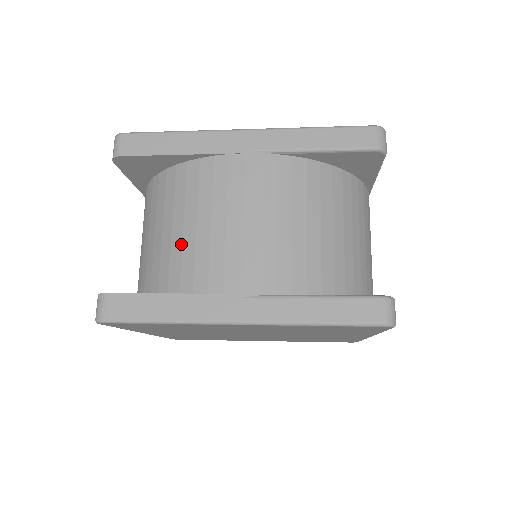
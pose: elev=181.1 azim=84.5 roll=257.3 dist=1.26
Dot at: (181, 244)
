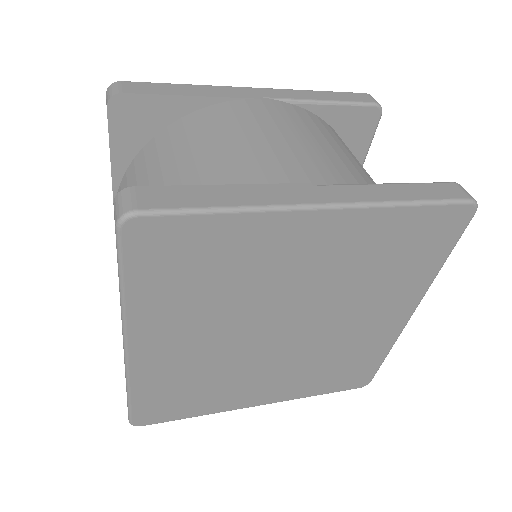
Dot at: (213, 162)
